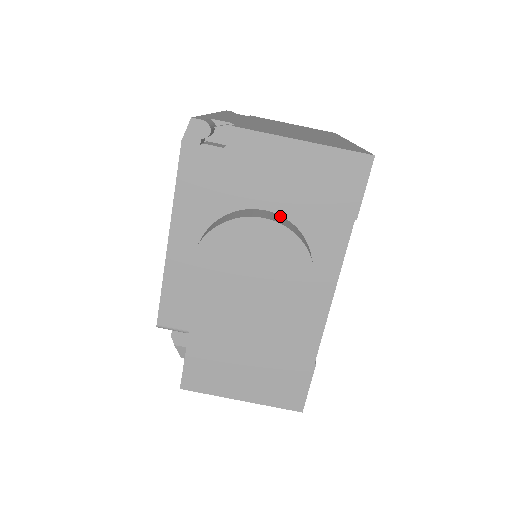
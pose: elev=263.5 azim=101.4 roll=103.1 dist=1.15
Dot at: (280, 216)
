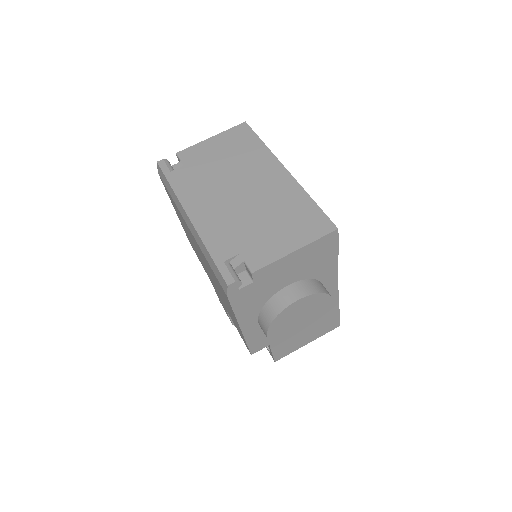
Dot at: (298, 283)
